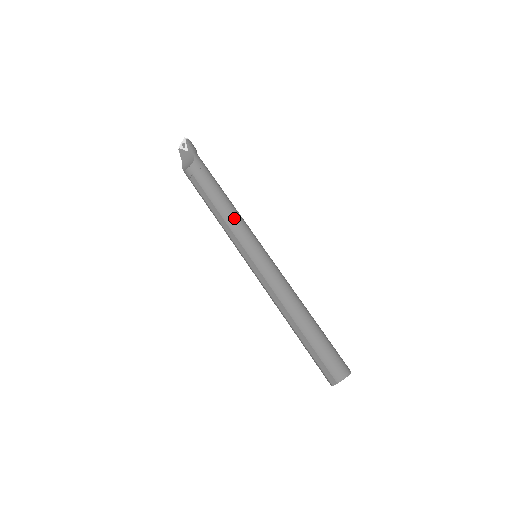
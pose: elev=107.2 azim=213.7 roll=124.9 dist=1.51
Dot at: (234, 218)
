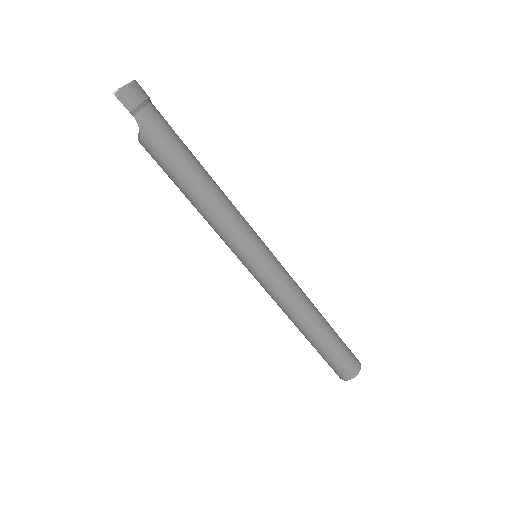
Dot at: (215, 224)
